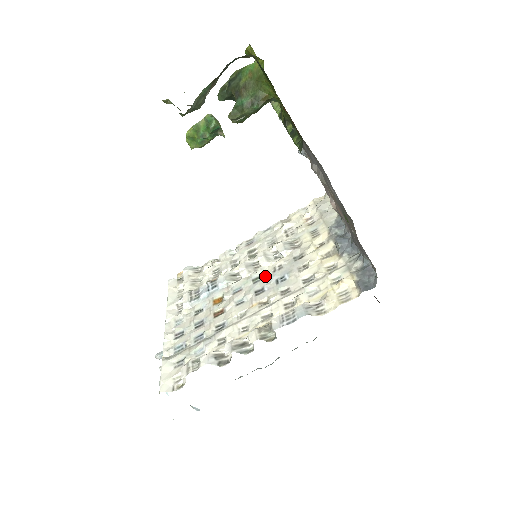
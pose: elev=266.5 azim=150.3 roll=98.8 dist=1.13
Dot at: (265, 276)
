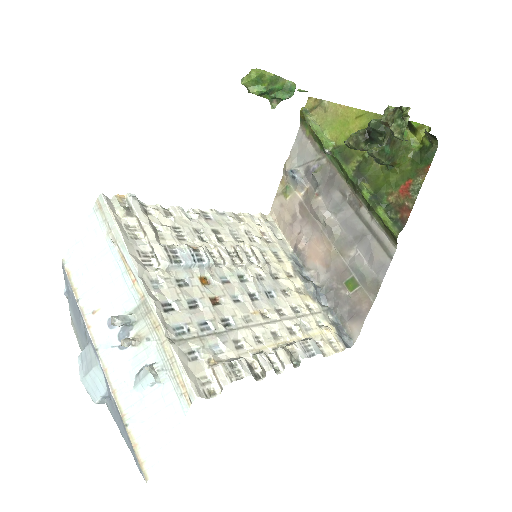
Dot at: (254, 281)
